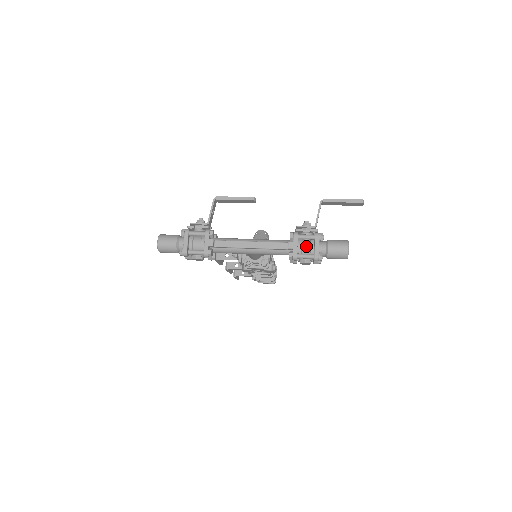
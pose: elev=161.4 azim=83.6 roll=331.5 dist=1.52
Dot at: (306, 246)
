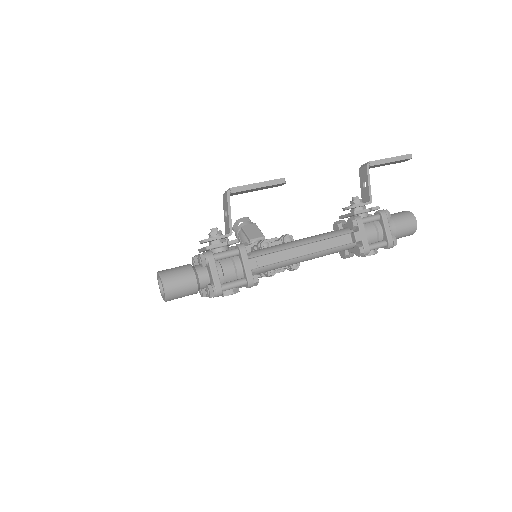
Dot at: (372, 232)
